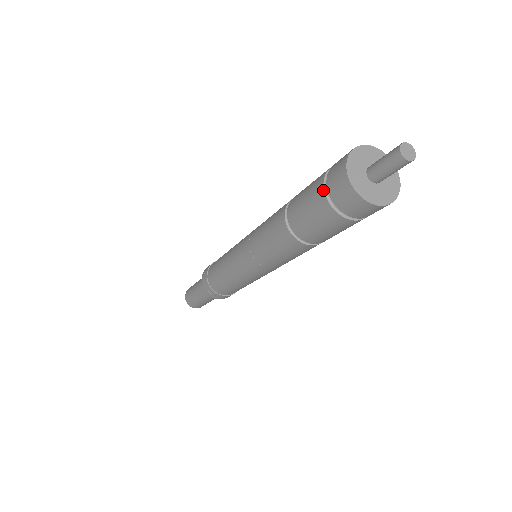
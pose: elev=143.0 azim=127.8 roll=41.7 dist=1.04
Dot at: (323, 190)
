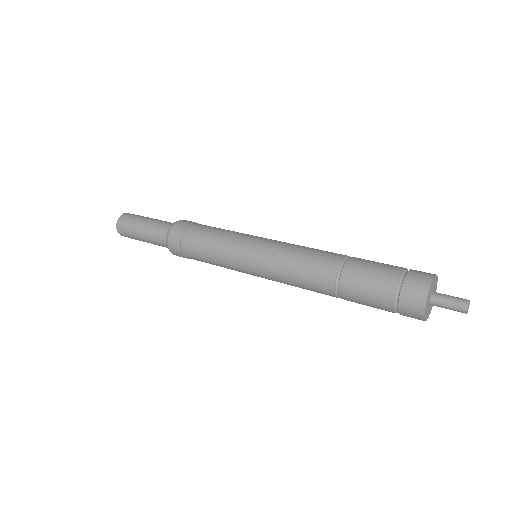
Dot at: (393, 307)
